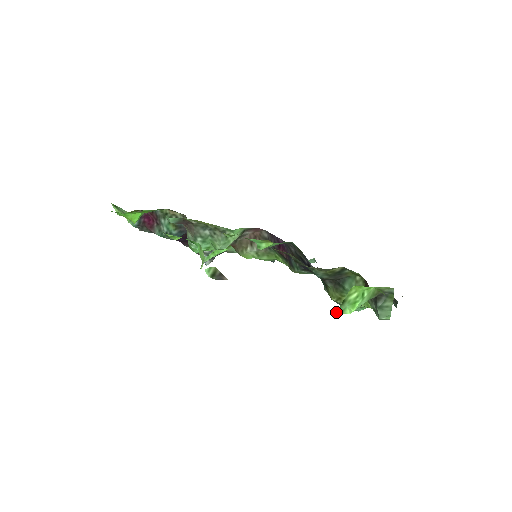
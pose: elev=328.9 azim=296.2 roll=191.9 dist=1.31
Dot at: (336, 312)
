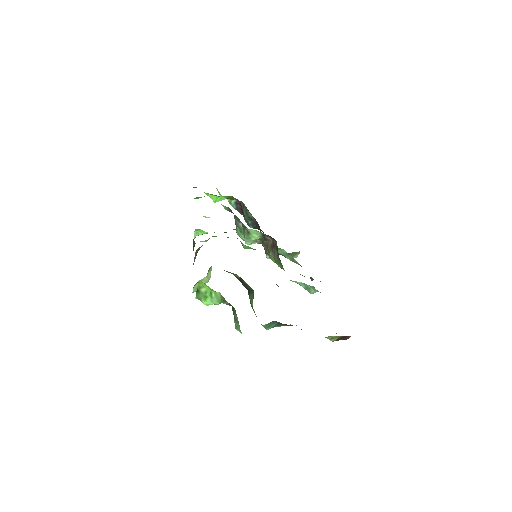
Dot at: (196, 297)
